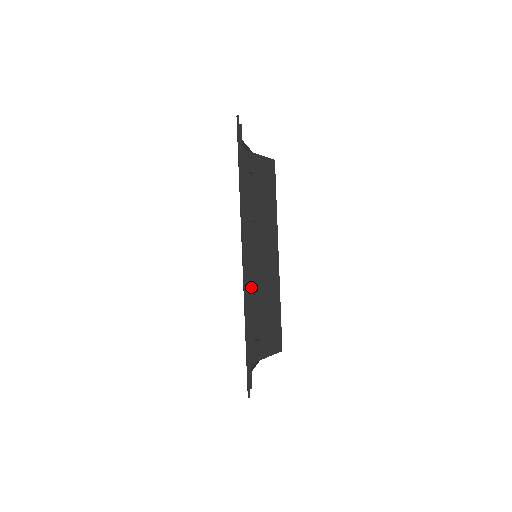
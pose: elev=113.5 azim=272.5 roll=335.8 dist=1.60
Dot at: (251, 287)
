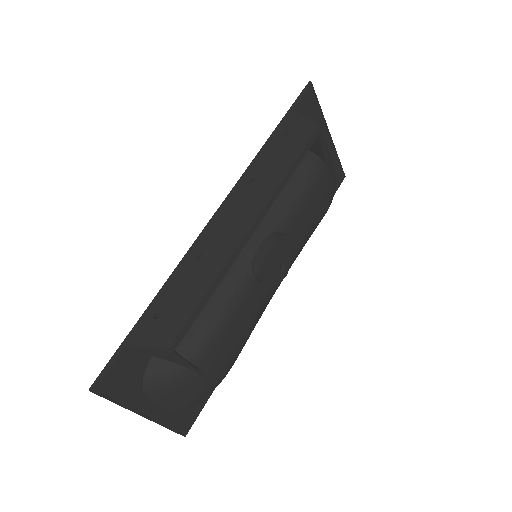
Dot at: (198, 250)
